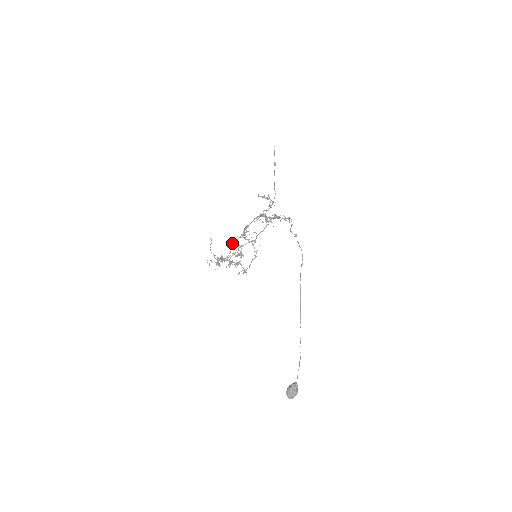
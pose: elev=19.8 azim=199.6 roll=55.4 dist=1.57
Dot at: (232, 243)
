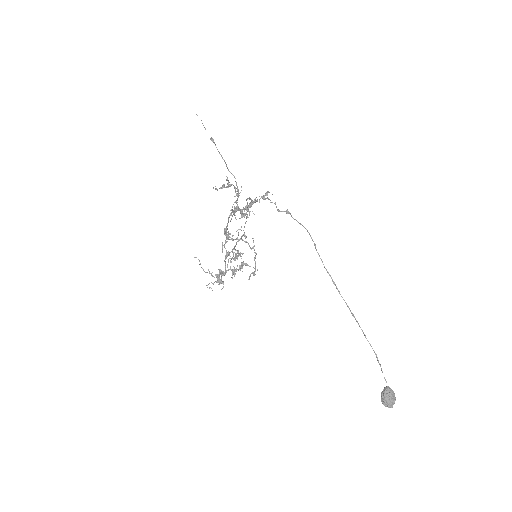
Dot at: occluded
